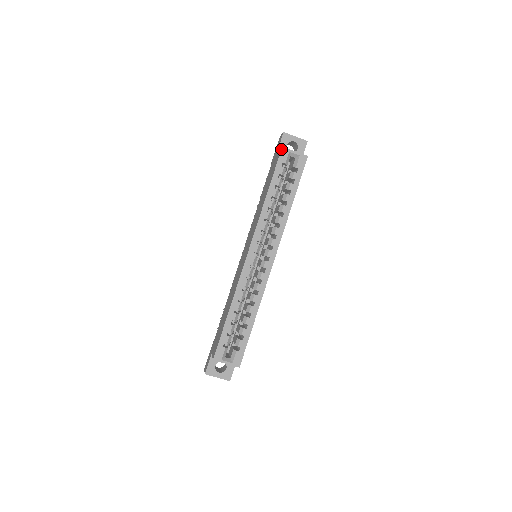
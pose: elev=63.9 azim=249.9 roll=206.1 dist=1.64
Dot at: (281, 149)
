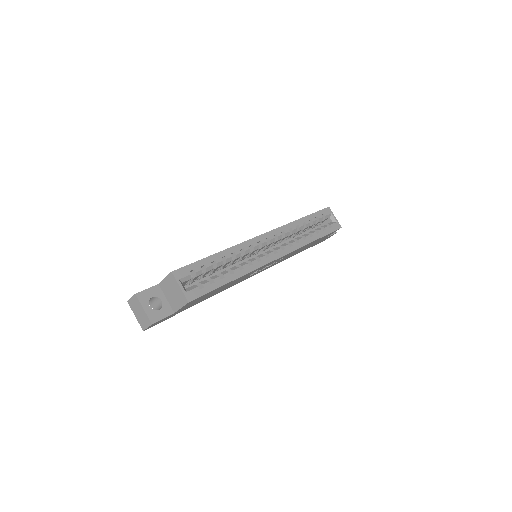
Dot at: (327, 207)
